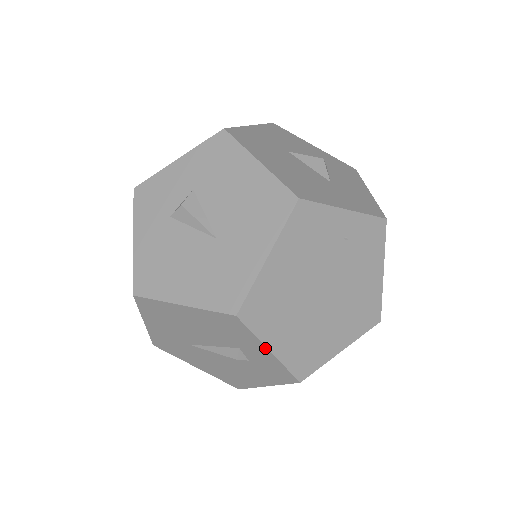
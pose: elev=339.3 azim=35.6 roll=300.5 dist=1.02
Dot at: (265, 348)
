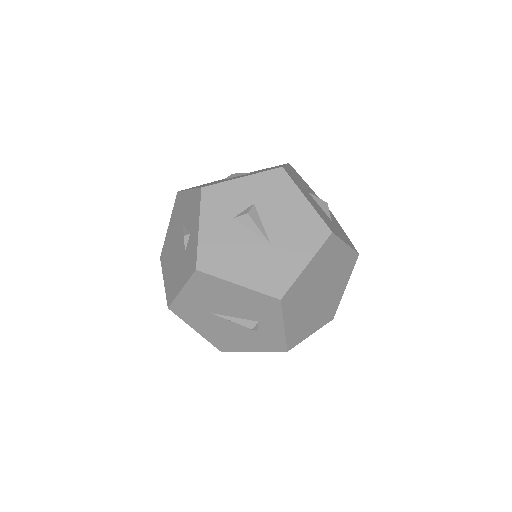
Dot at: (282, 324)
